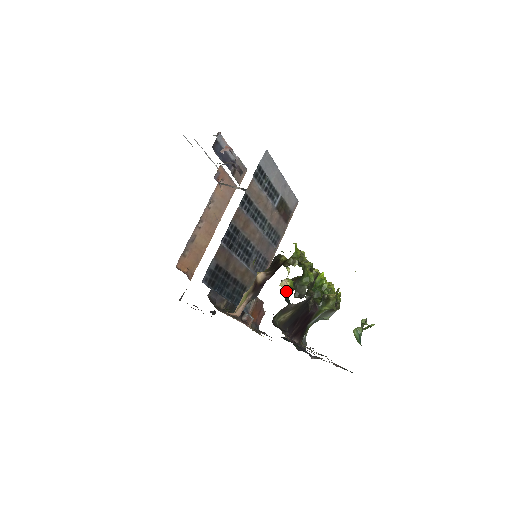
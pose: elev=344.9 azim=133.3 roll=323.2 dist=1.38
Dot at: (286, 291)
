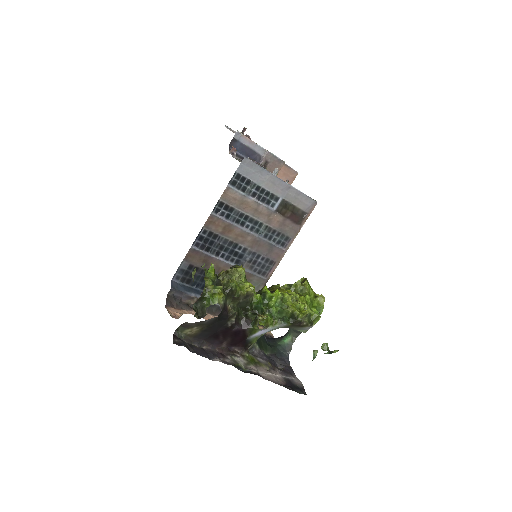
Dot at: occluded
